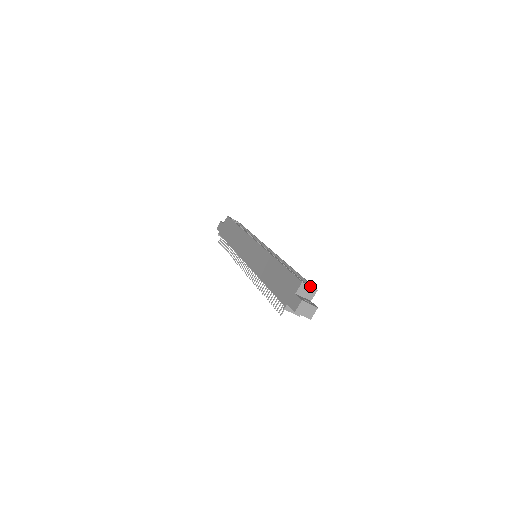
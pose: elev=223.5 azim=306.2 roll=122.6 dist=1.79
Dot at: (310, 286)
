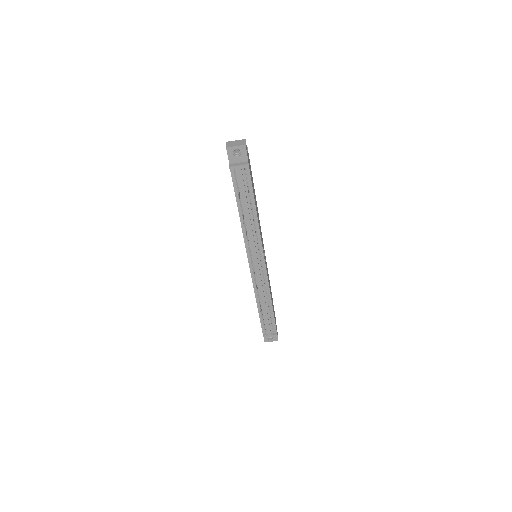
Dot at: occluded
